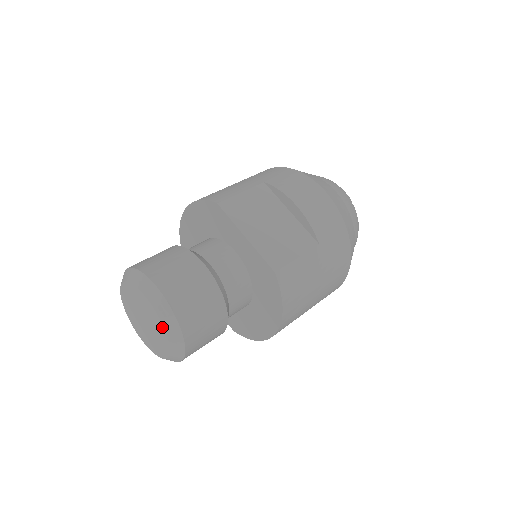
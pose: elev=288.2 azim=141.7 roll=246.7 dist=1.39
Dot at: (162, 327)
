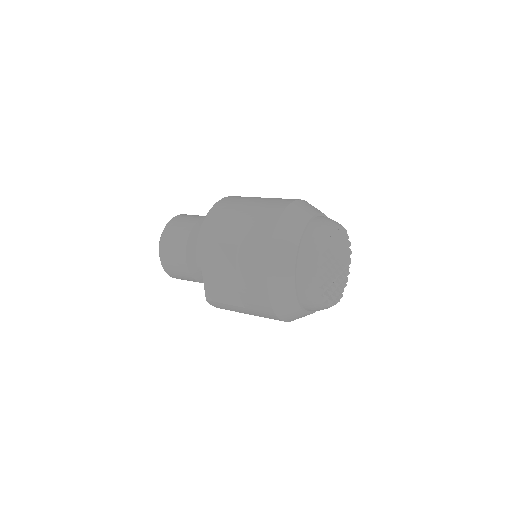
Dot at: occluded
